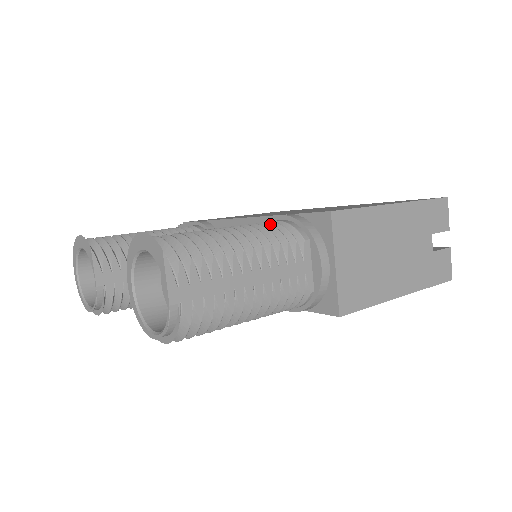
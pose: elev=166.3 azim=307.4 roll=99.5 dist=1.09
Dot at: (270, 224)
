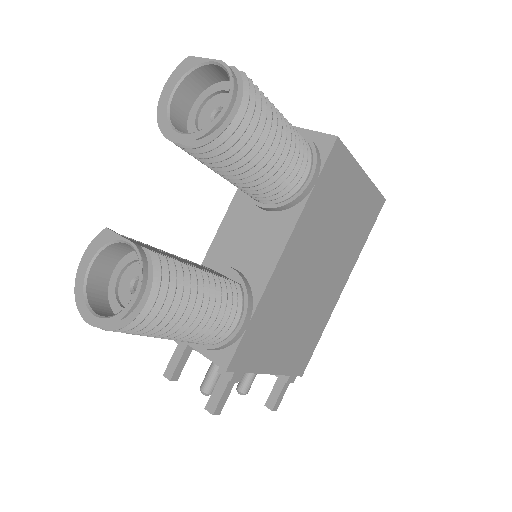
Dot at: occluded
